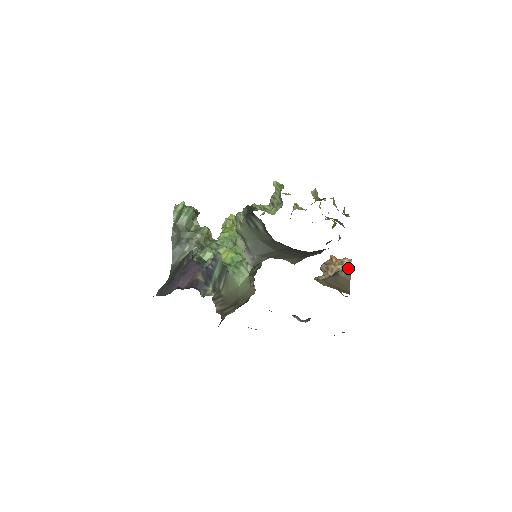
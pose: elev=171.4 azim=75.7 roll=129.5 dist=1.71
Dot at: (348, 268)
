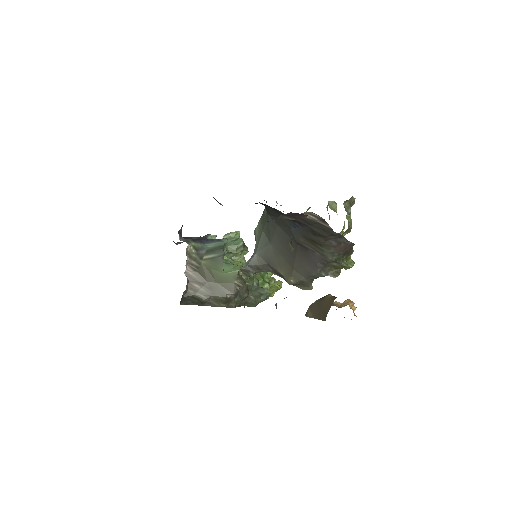
Dot at: (344, 305)
